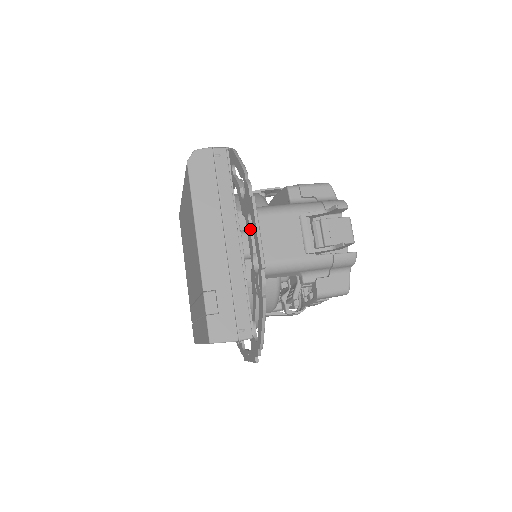
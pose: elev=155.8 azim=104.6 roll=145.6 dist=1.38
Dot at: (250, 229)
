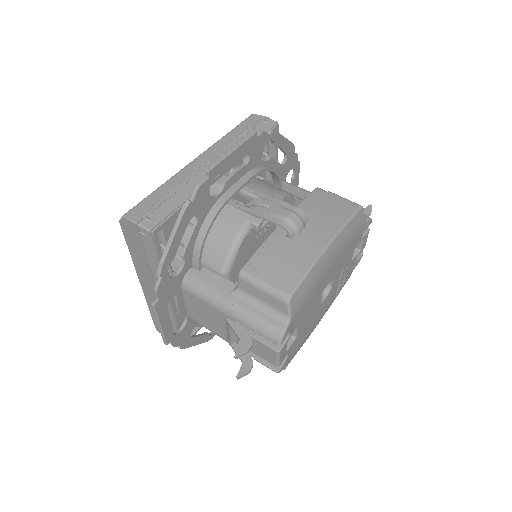
Dot at: (175, 301)
